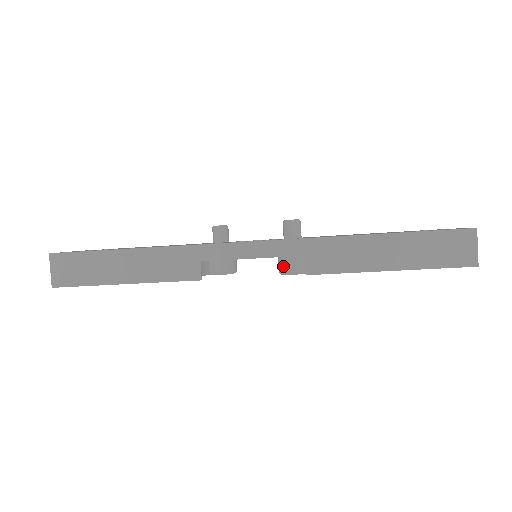
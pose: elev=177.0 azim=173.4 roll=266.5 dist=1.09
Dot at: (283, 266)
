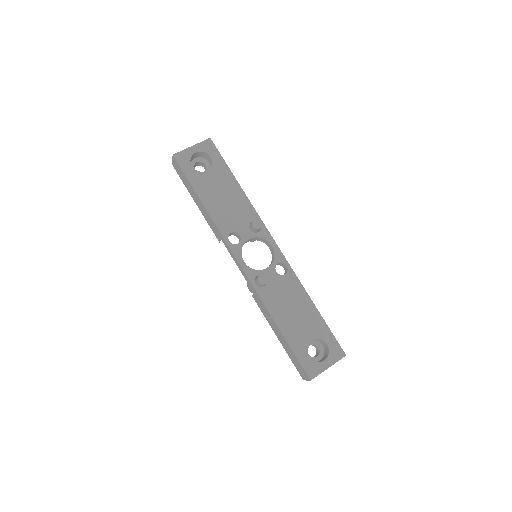
Dot at: occluded
